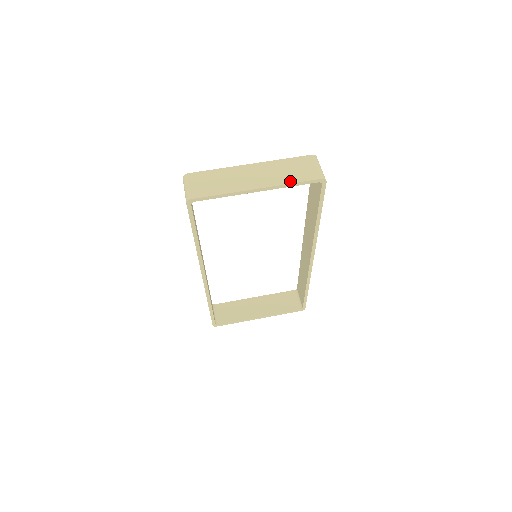
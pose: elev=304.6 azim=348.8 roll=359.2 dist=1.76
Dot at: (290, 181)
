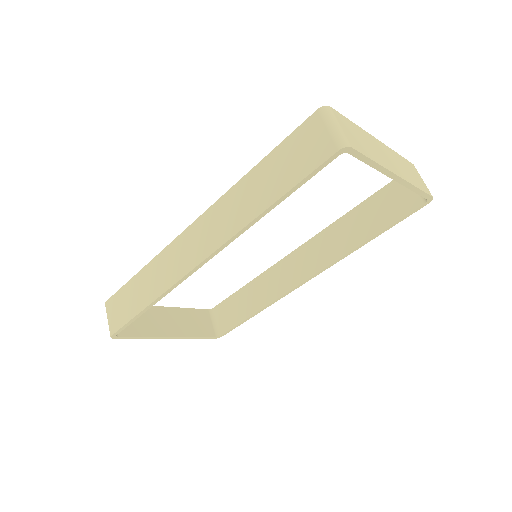
Dot at: (416, 184)
